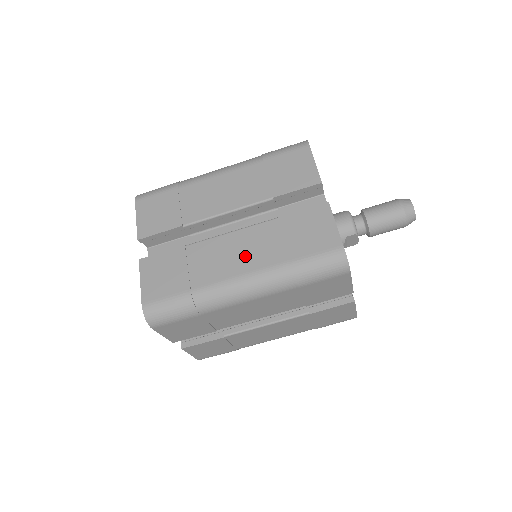
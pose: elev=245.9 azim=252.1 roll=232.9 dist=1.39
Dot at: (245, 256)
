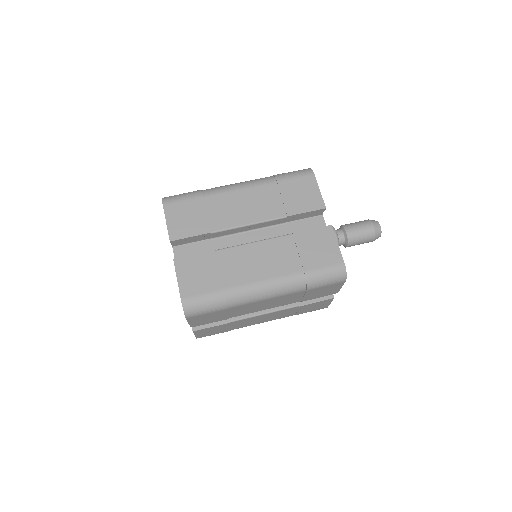
Dot at: (268, 264)
